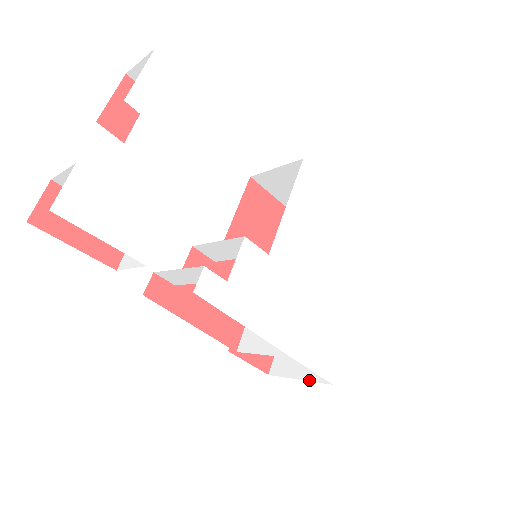
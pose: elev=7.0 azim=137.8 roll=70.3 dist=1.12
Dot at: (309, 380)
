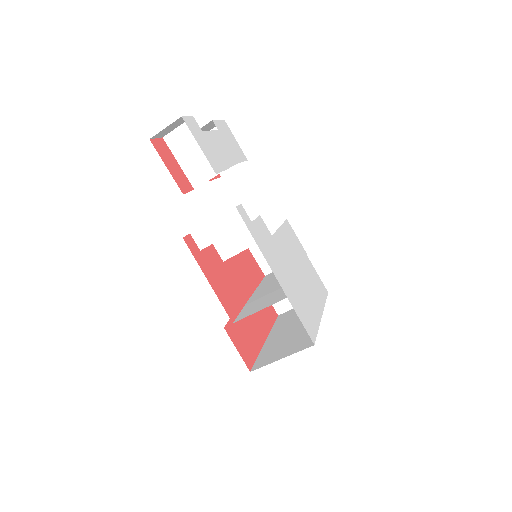
Dot at: occluded
